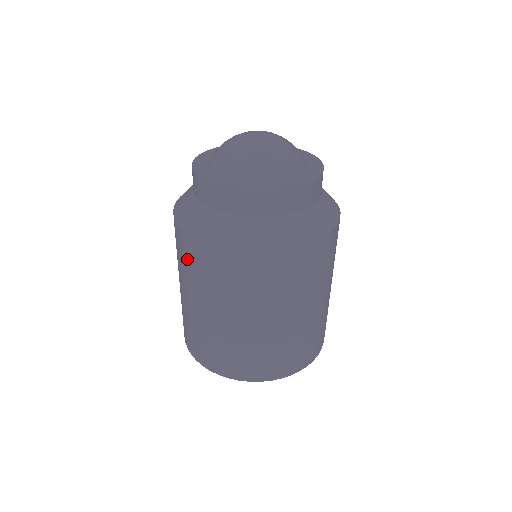
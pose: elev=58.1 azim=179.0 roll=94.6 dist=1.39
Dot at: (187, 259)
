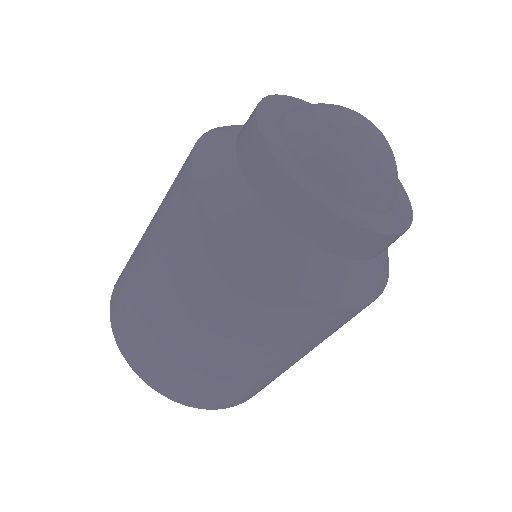
Dot at: (212, 282)
